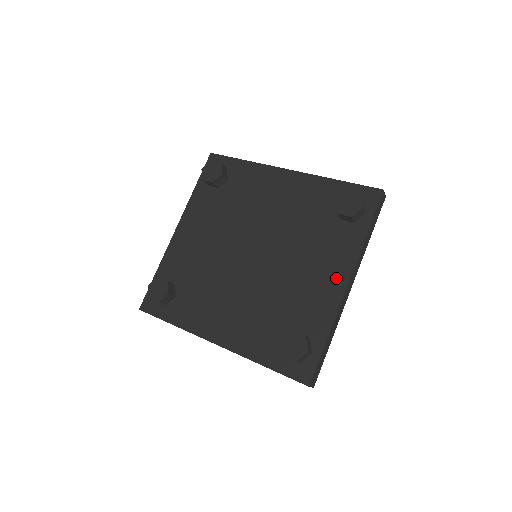
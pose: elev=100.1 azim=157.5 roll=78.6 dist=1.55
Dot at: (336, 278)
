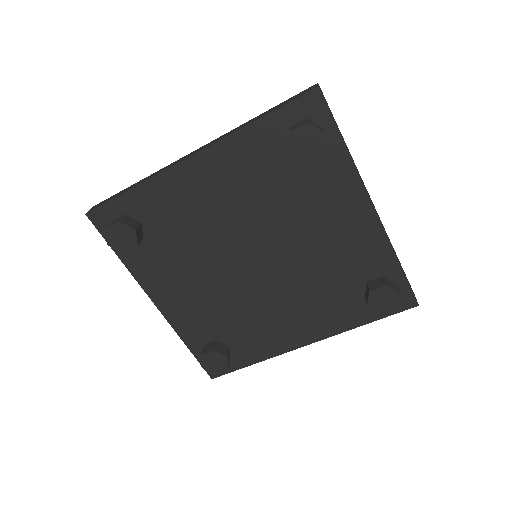
Dot at: (358, 213)
